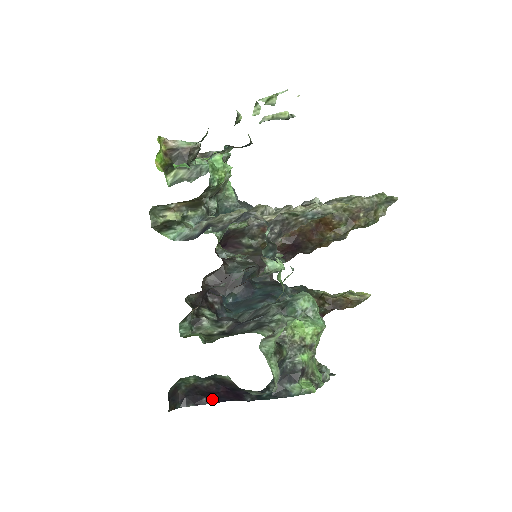
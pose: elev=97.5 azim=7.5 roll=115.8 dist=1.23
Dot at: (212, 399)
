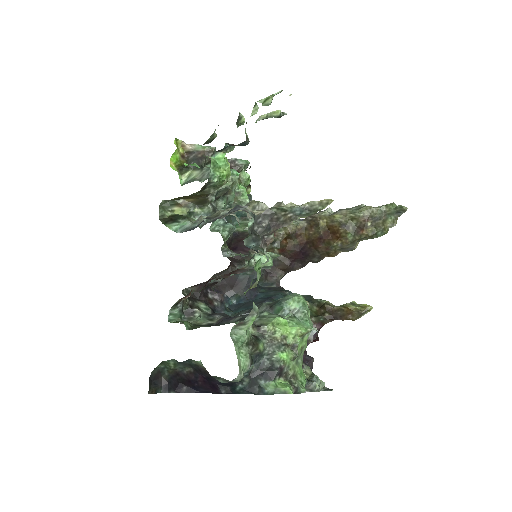
Dot at: (192, 389)
